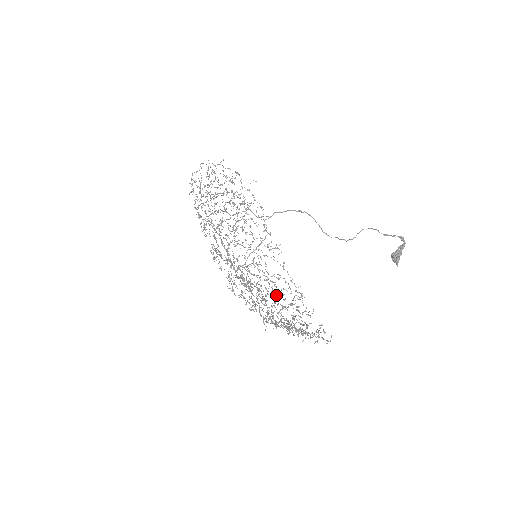
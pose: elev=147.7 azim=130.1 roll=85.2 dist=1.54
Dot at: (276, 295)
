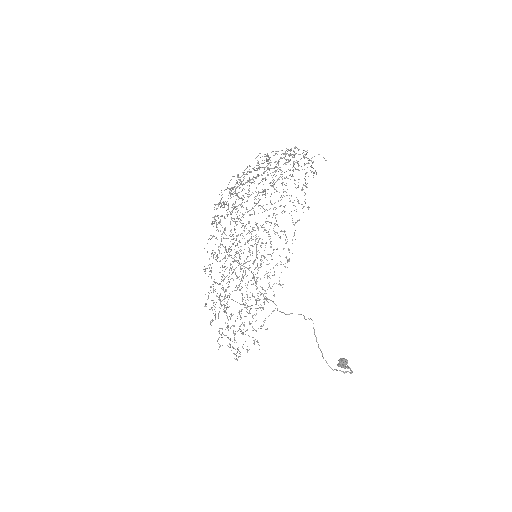
Dot at: (264, 257)
